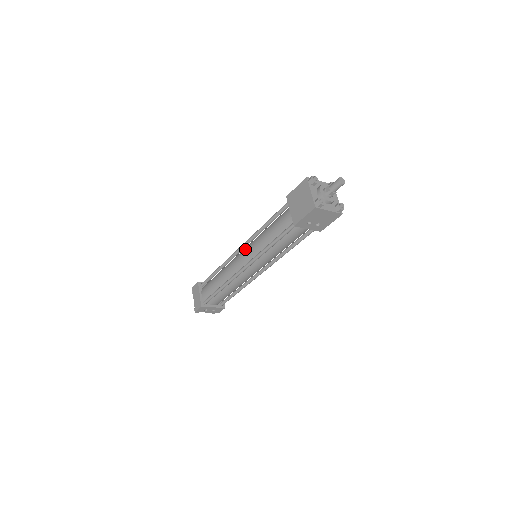
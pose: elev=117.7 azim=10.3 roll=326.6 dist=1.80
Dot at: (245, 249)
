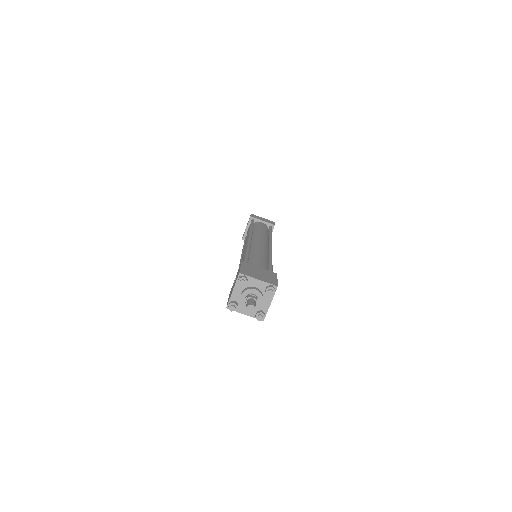
Dot at: occluded
